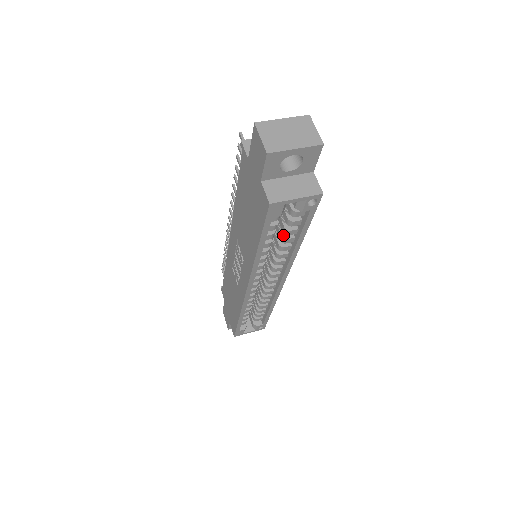
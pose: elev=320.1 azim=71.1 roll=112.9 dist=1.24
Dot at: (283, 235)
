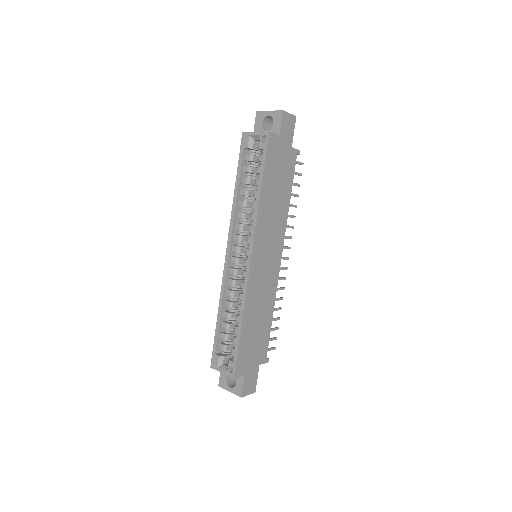
Dot at: (256, 191)
